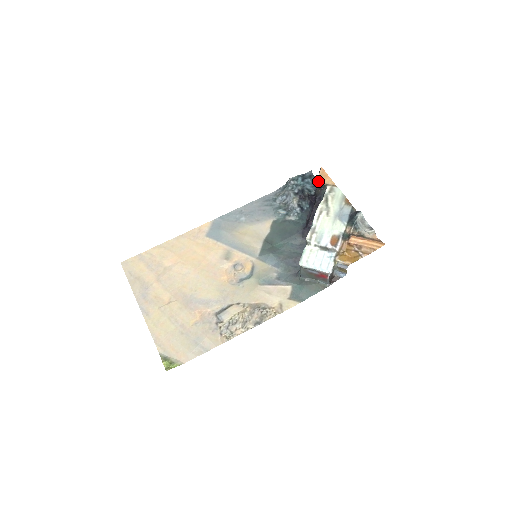
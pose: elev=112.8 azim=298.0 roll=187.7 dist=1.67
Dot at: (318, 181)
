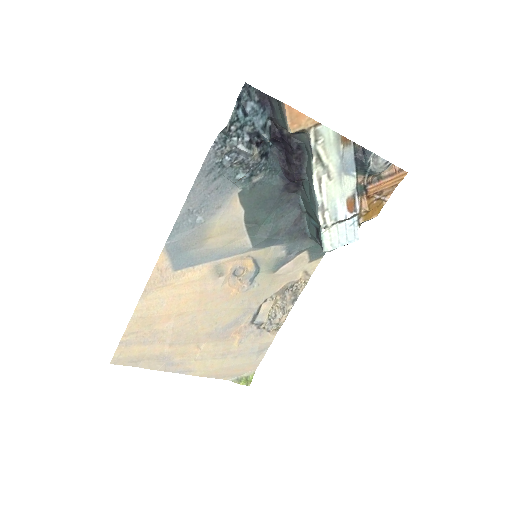
Dot at: (291, 132)
